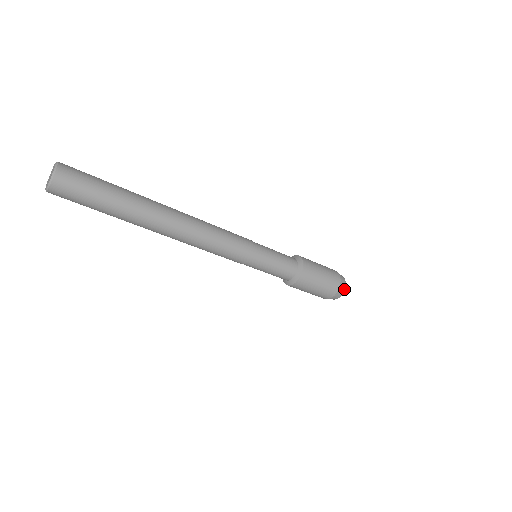
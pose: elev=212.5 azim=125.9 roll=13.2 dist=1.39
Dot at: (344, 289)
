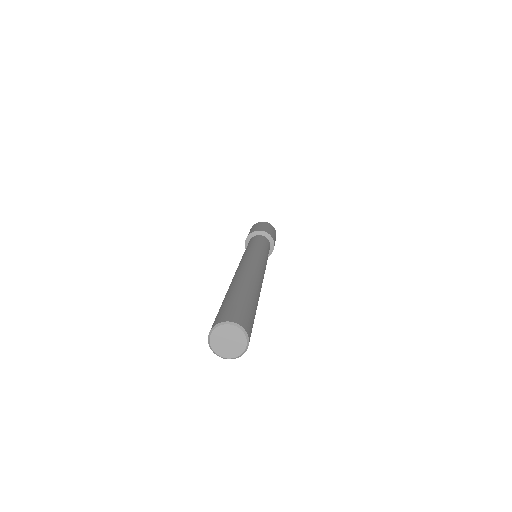
Dot at: occluded
